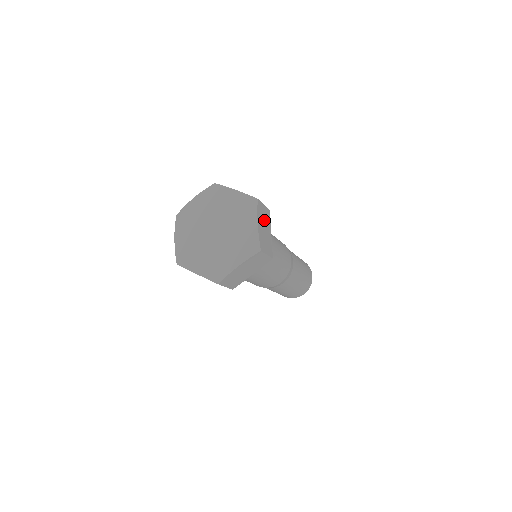
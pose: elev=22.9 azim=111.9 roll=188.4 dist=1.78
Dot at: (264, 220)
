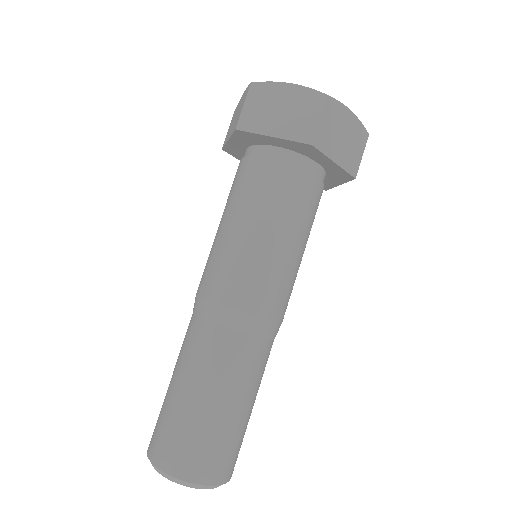
Dot at: occluded
